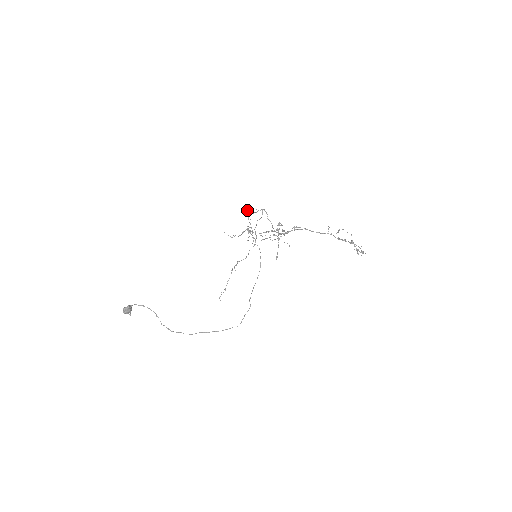
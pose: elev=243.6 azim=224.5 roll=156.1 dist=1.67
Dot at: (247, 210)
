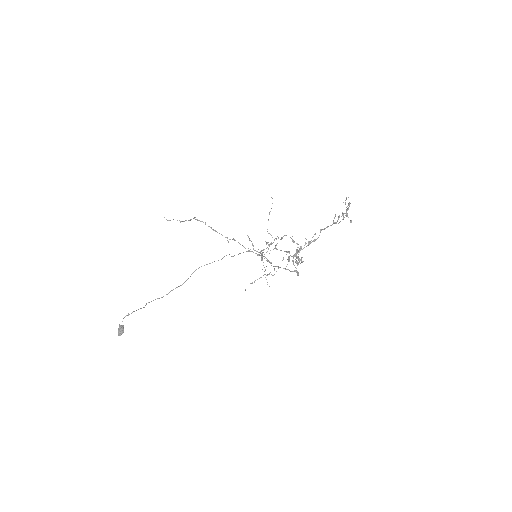
Dot at: occluded
